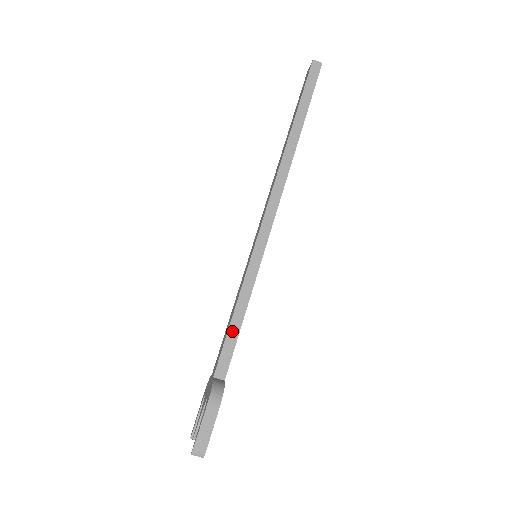
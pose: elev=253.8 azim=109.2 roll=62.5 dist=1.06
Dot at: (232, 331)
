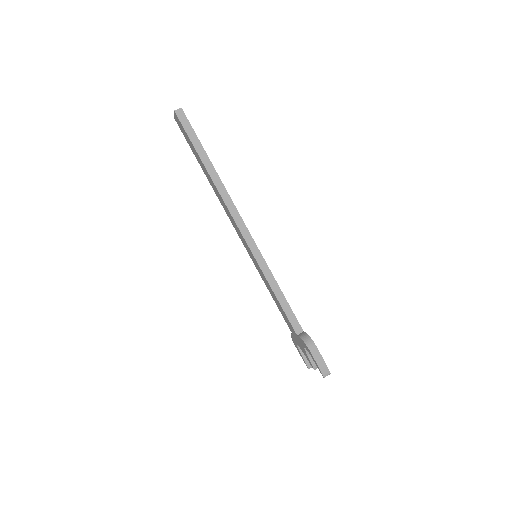
Dot at: (284, 306)
